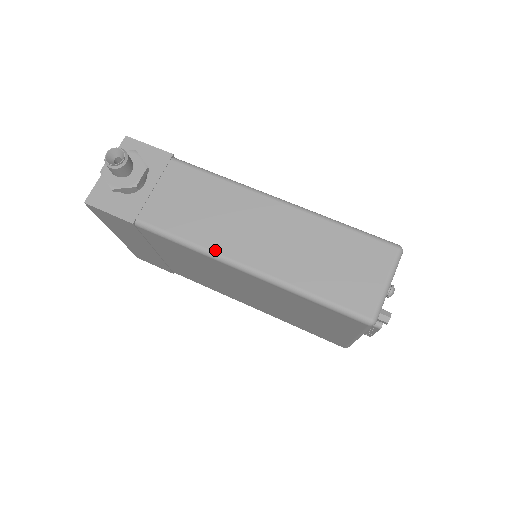
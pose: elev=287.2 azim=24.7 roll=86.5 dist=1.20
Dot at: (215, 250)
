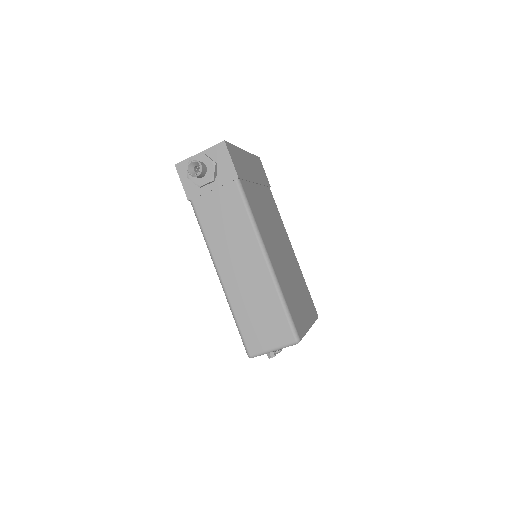
Dot at: (213, 254)
